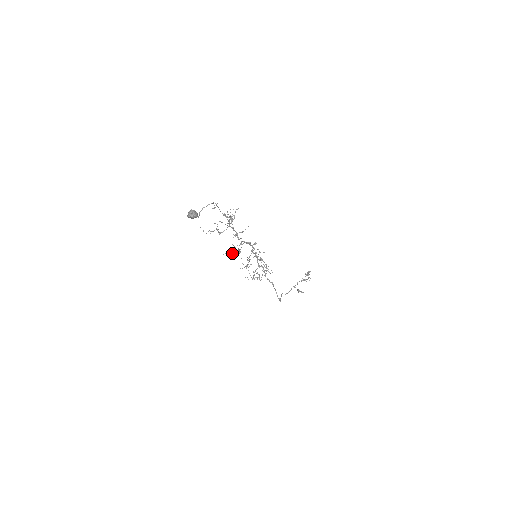
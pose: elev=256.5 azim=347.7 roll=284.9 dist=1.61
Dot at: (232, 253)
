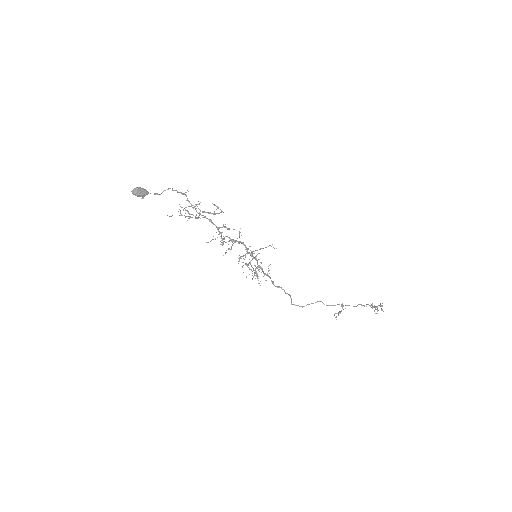
Dot at: occluded
